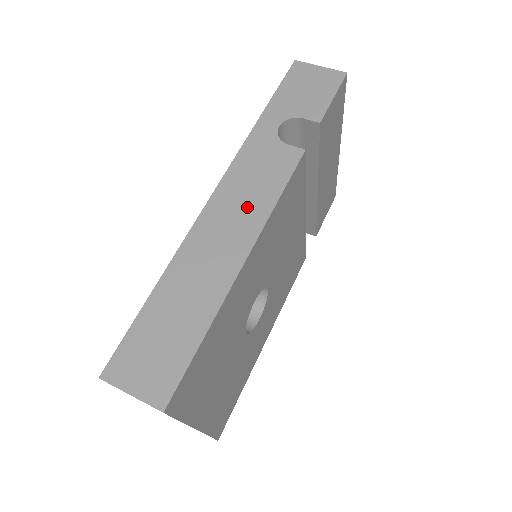
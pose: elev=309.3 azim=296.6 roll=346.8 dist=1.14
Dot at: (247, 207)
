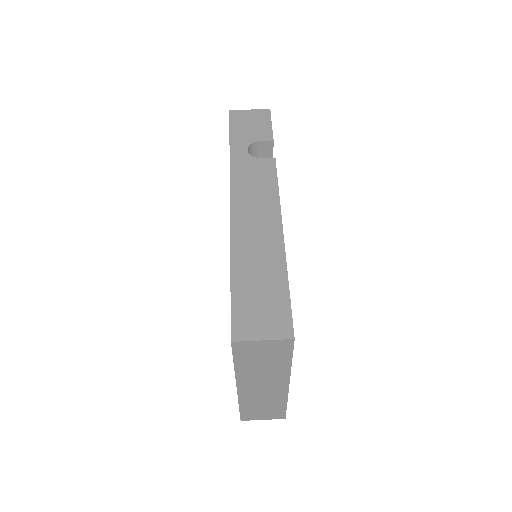
Dot at: (261, 201)
